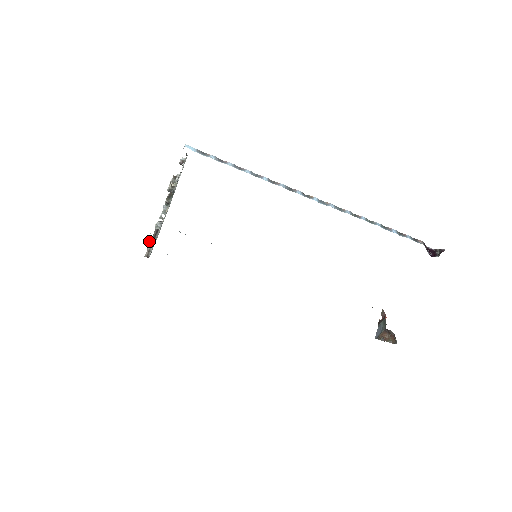
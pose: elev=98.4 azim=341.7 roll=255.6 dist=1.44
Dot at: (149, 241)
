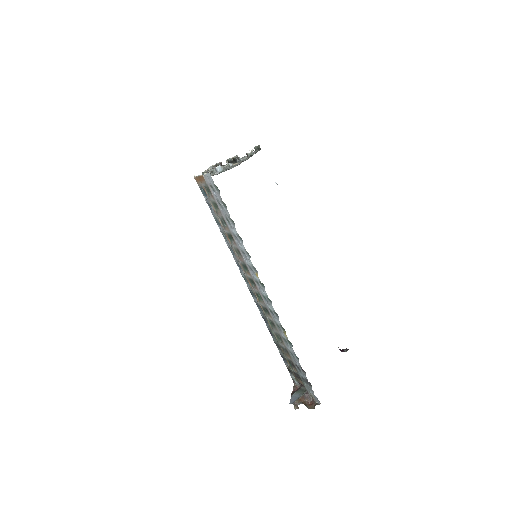
Dot at: (220, 166)
